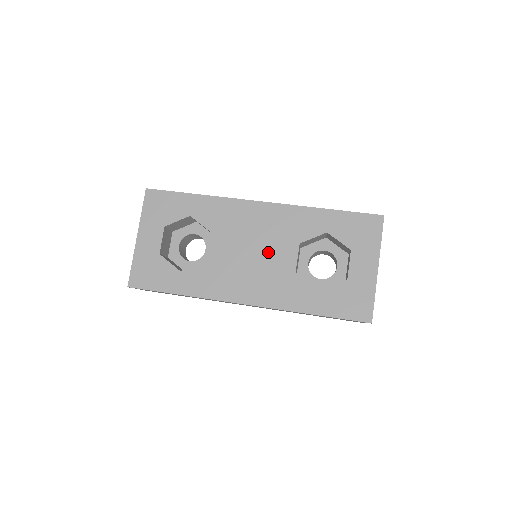
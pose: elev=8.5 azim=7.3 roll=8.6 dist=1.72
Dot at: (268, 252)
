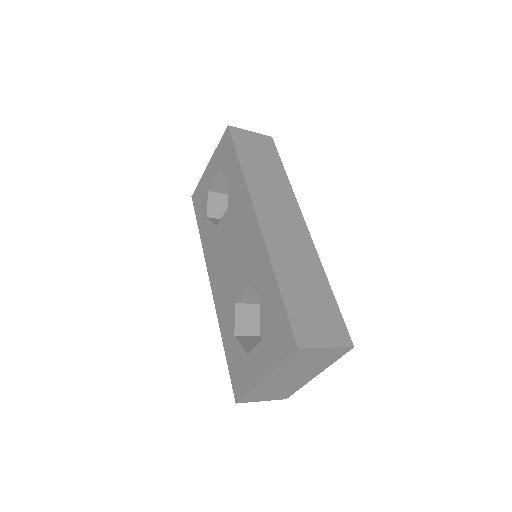
Dot at: (236, 265)
